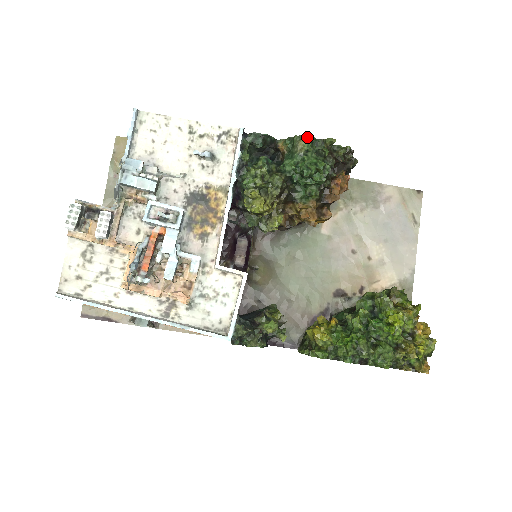
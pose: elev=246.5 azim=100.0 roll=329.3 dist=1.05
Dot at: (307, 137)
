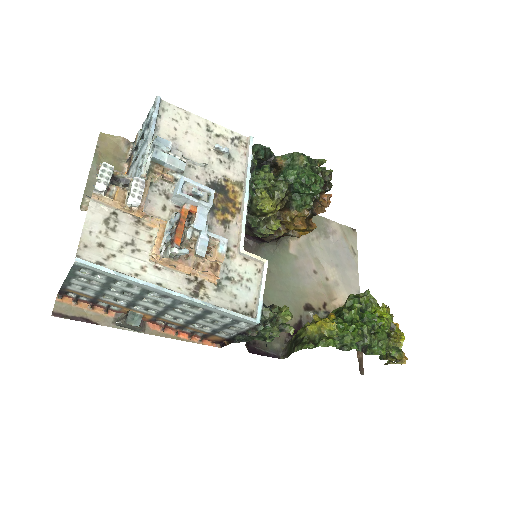
Dot at: (304, 155)
